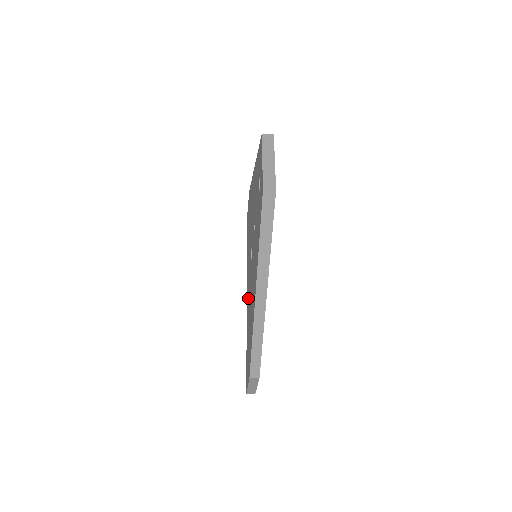
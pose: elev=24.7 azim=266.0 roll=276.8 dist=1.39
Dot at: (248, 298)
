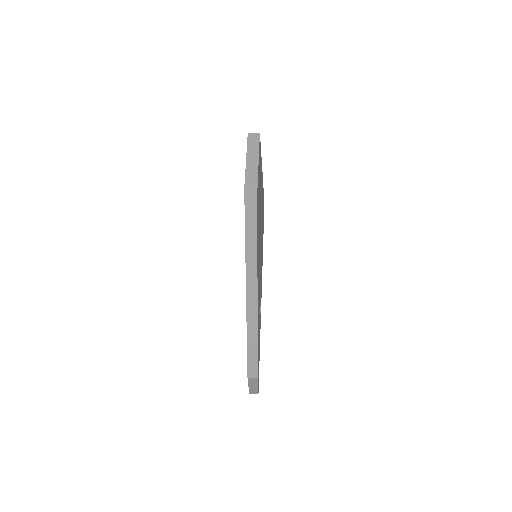
Dot at: occluded
